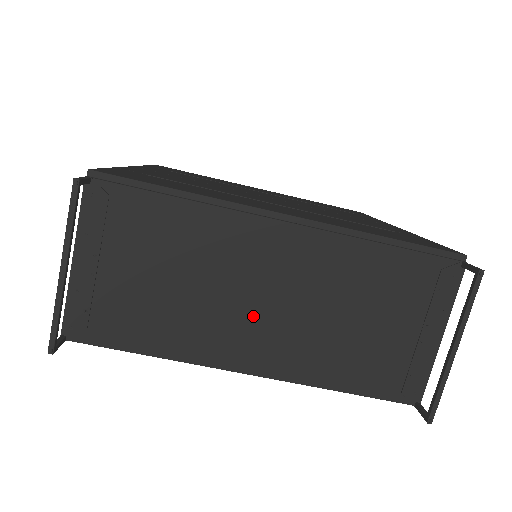
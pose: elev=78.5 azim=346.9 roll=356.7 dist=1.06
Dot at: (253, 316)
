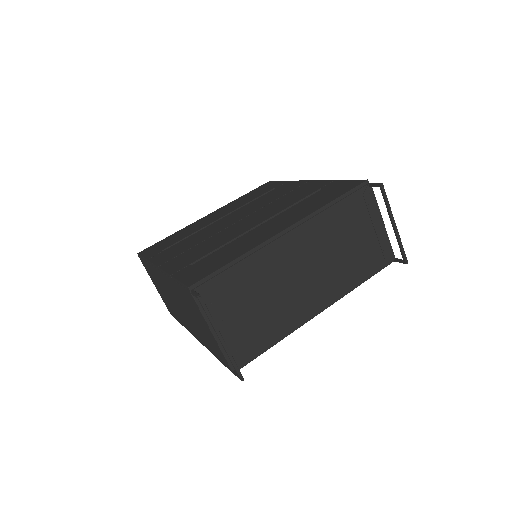
Dot at: (305, 285)
